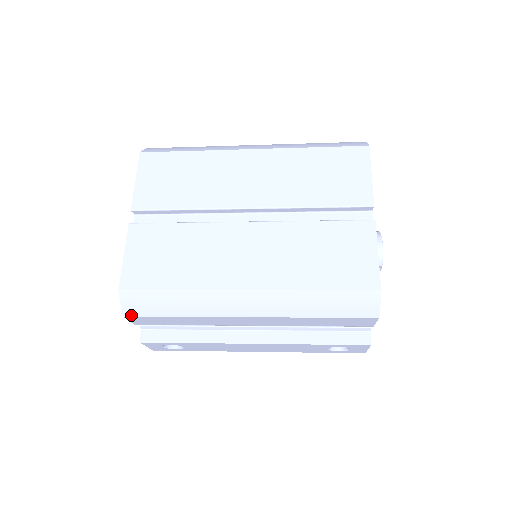
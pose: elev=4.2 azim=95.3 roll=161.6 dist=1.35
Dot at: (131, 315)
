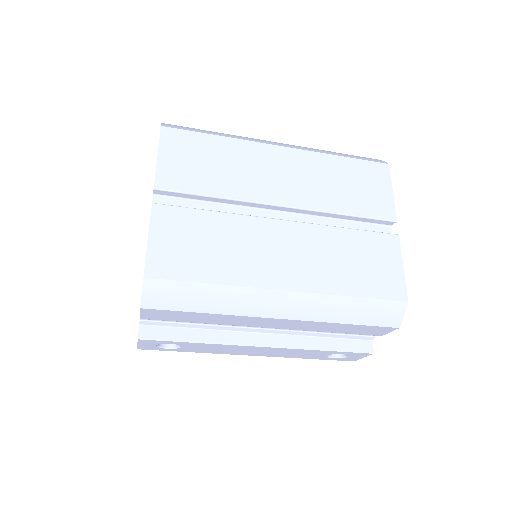
Dot at: (150, 307)
